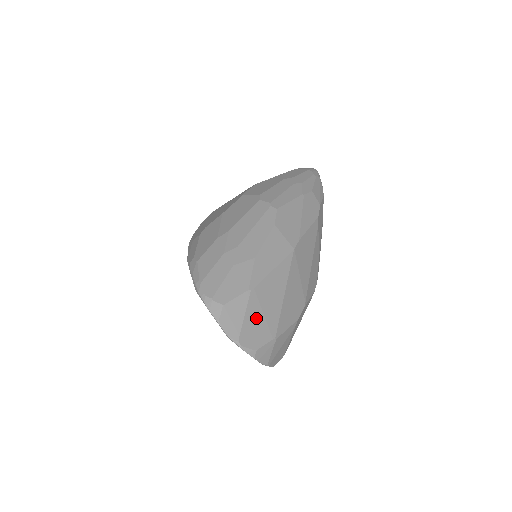
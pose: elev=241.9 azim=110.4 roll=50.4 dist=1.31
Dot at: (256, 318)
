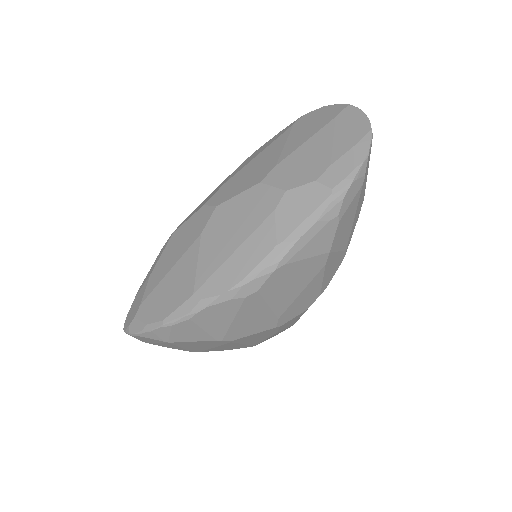
Dot at: occluded
